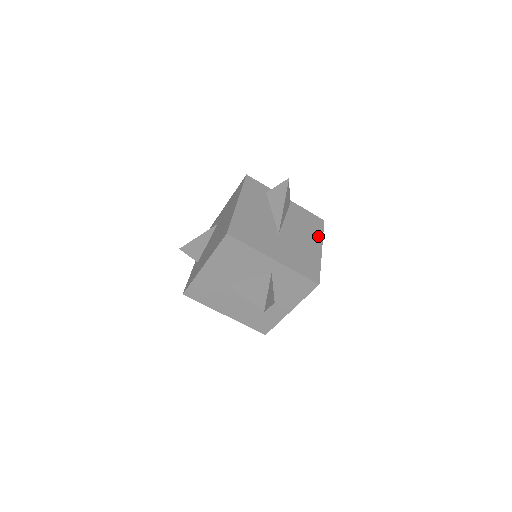
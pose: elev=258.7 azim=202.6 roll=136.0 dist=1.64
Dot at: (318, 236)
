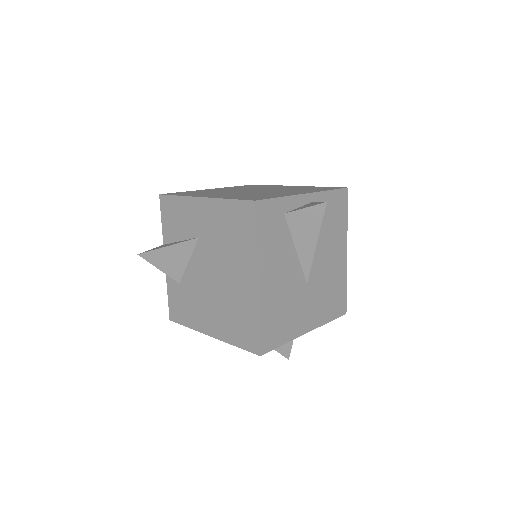
Dot at: (343, 231)
